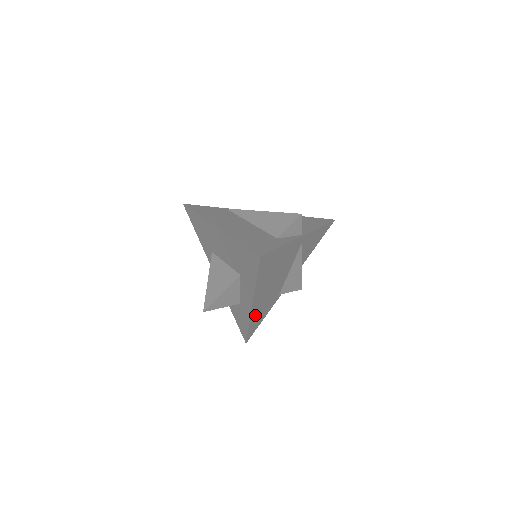
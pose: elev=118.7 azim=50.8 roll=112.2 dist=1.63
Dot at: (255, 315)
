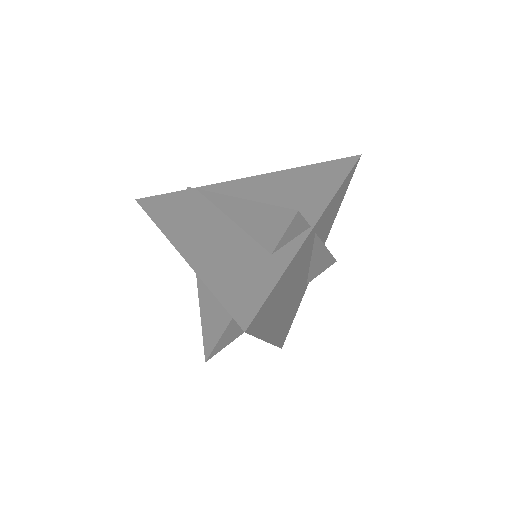
Dot at: (279, 333)
